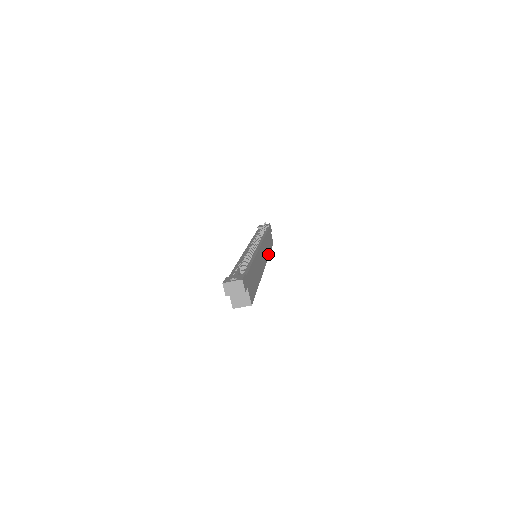
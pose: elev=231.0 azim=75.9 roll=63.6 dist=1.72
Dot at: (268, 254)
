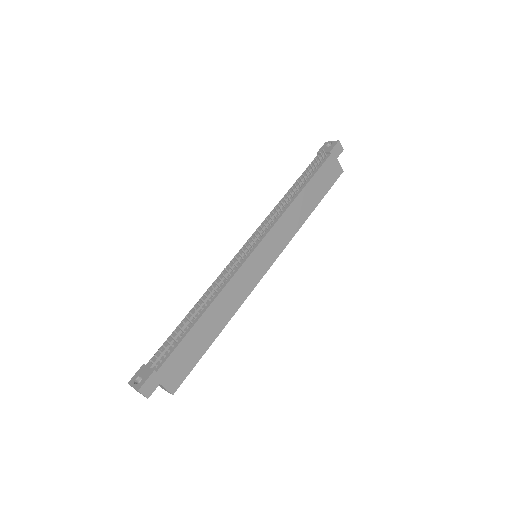
Dot at: (298, 226)
